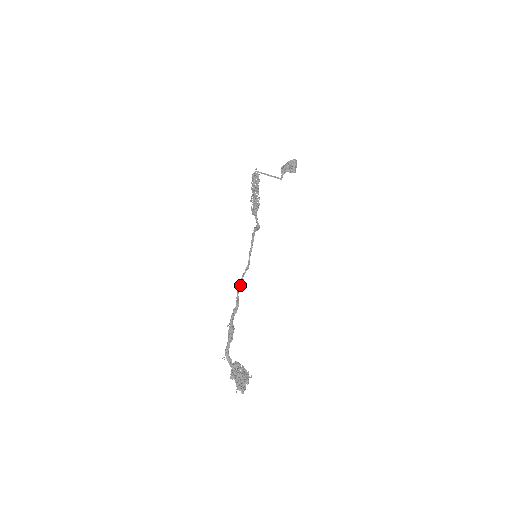
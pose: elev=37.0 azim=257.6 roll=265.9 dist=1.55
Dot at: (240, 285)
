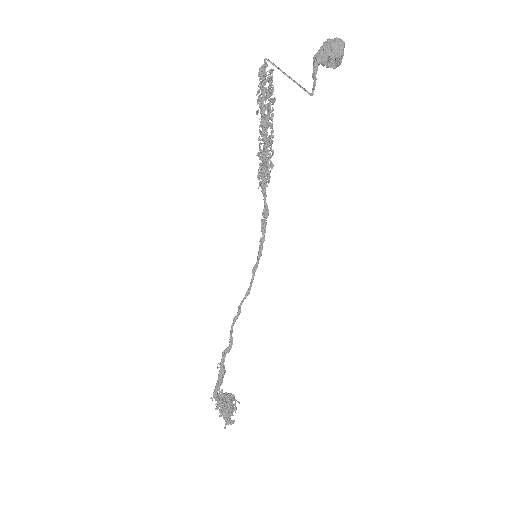
Dot at: (236, 319)
